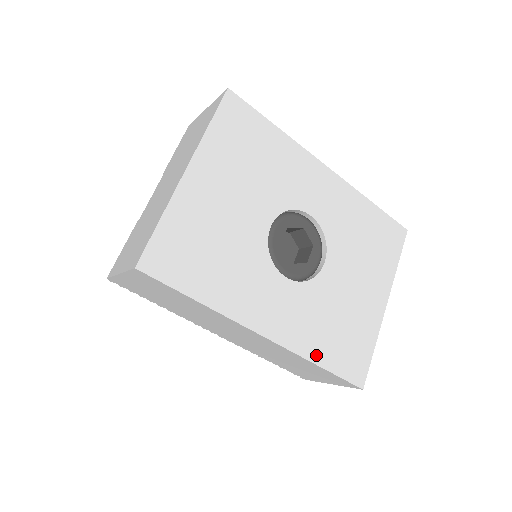
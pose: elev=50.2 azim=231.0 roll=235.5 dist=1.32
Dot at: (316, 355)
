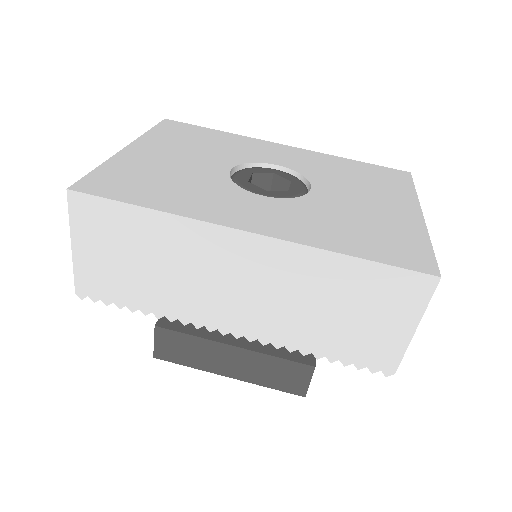
Dot at: (337, 247)
